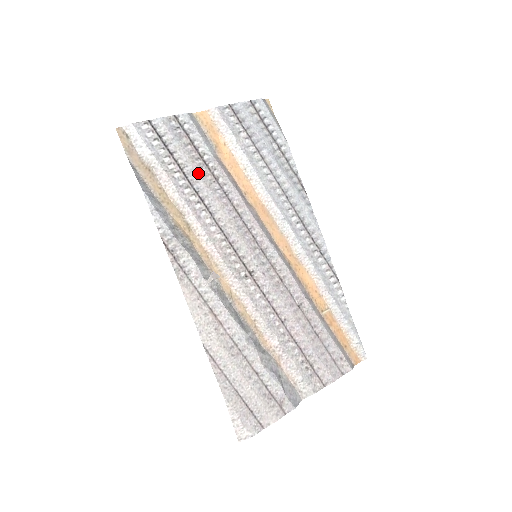
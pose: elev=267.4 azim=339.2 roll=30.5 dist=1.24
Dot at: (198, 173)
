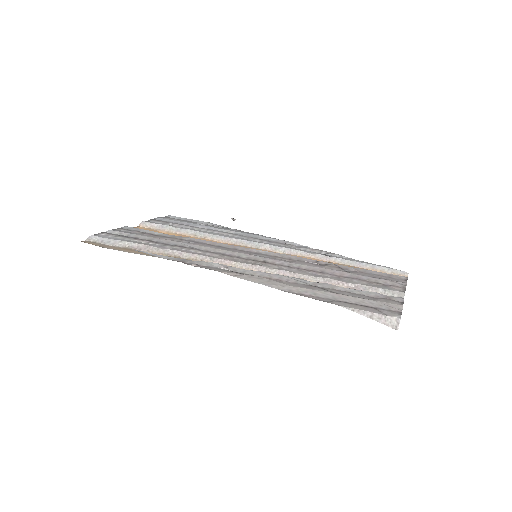
Dot at: (165, 240)
